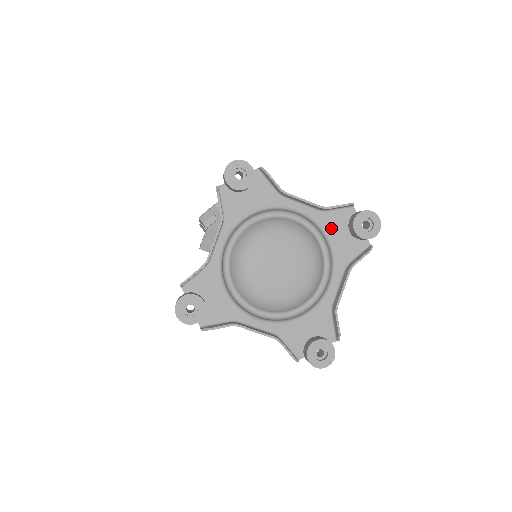
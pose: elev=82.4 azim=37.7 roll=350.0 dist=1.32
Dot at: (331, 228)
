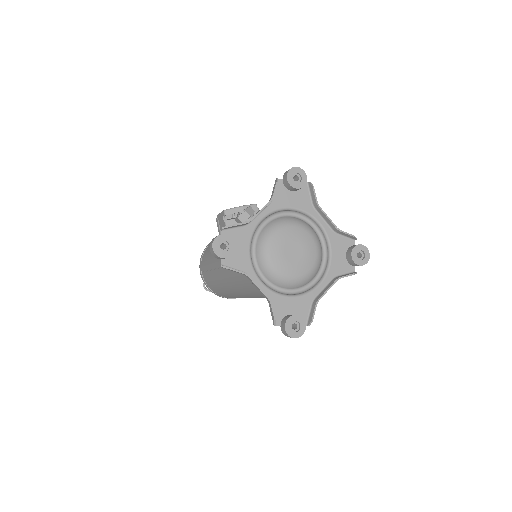
Dot at: (335, 246)
